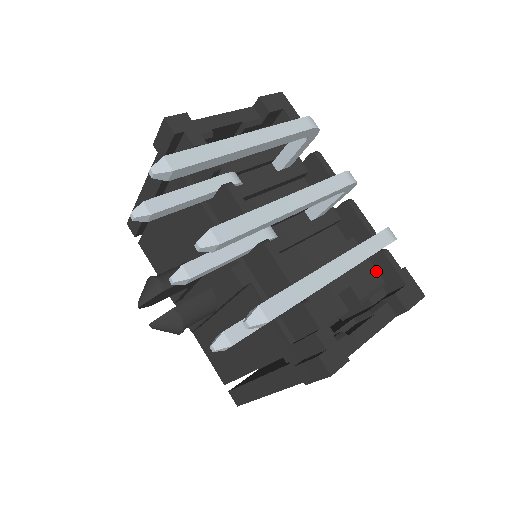
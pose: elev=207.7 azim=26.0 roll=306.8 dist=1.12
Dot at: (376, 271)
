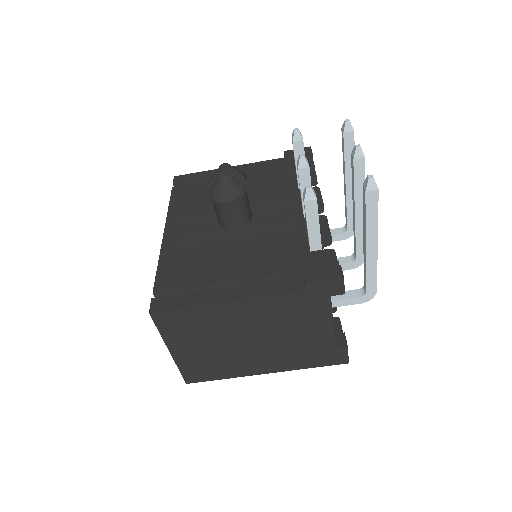
Dot at: occluded
